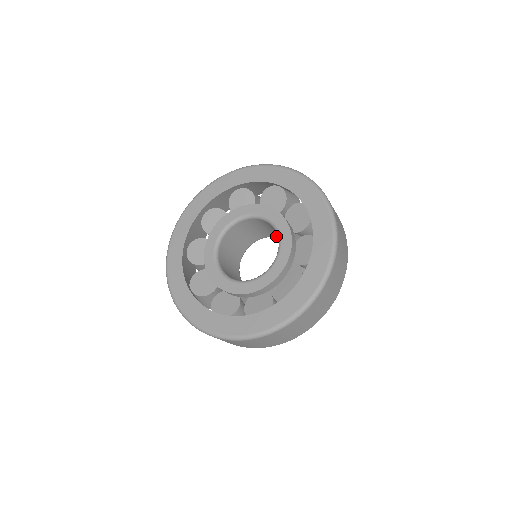
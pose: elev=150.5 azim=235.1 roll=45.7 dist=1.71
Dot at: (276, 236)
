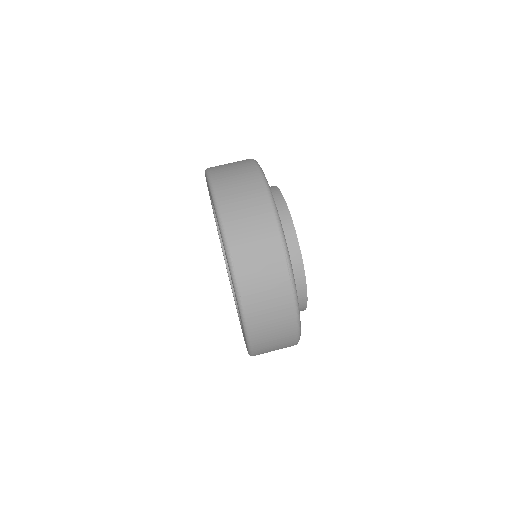
Dot at: occluded
